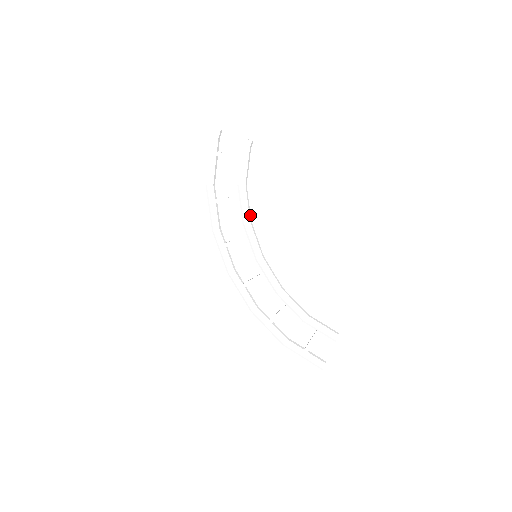
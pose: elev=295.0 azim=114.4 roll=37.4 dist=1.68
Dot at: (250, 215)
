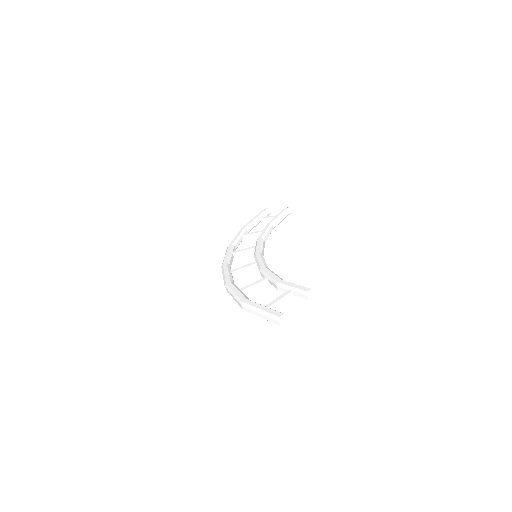
Dot at: (266, 239)
